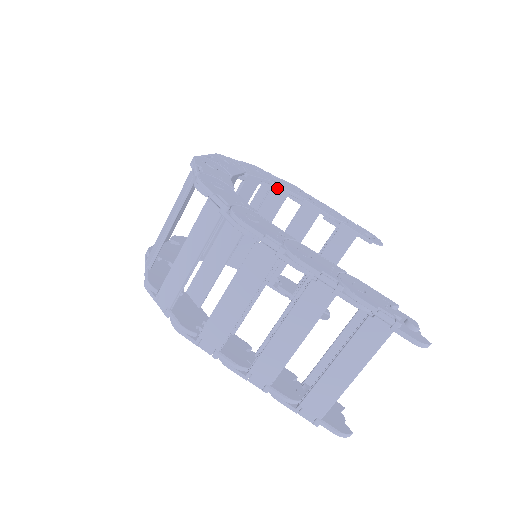
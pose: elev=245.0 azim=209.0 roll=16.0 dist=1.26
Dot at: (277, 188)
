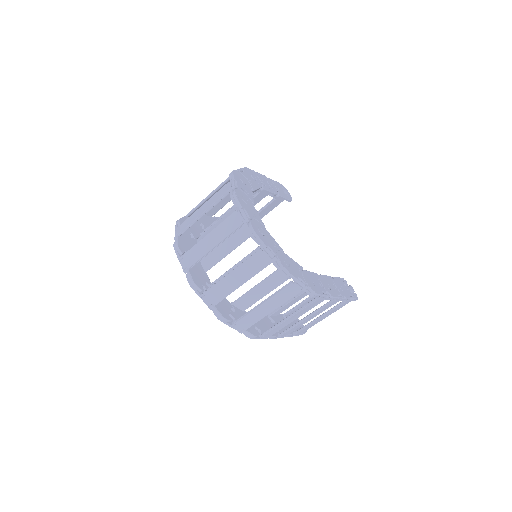
Dot at: (254, 191)
